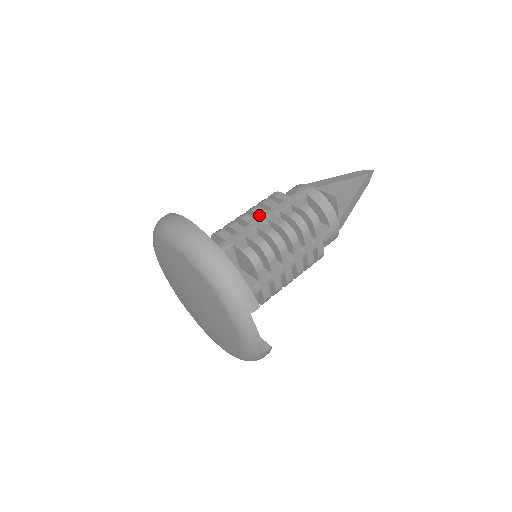
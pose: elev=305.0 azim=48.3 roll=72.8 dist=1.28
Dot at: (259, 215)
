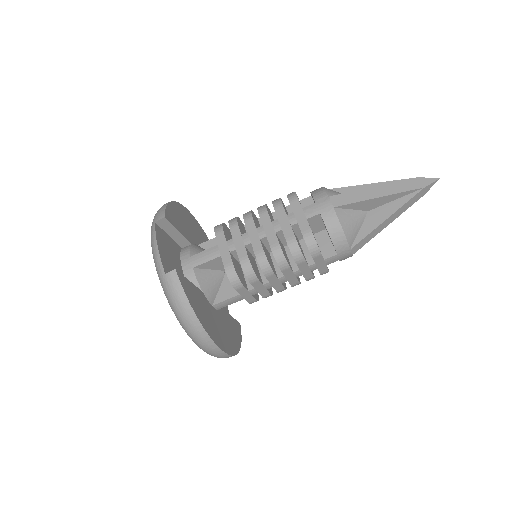
Dot at: (284, 275)
